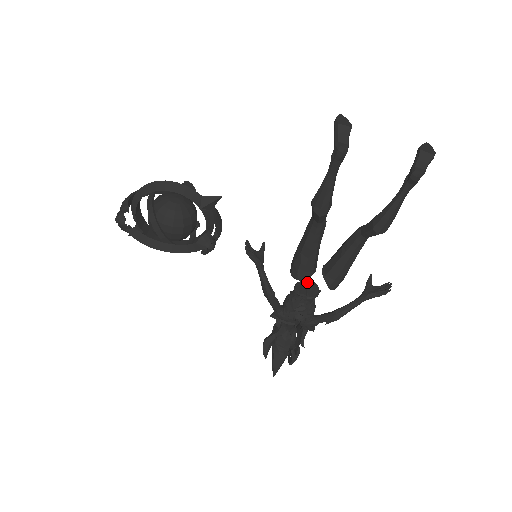
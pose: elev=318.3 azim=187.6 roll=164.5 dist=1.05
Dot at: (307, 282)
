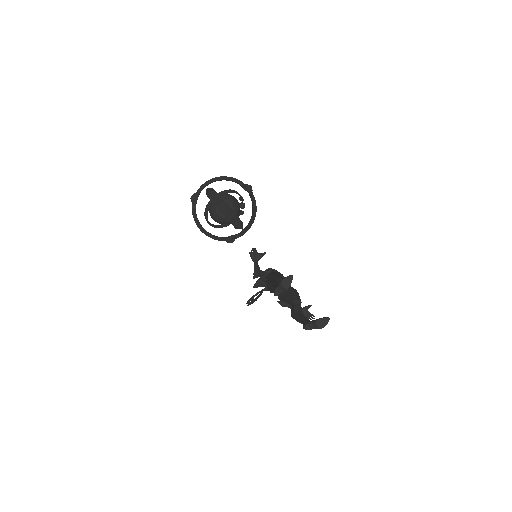
Dot at: occluded
